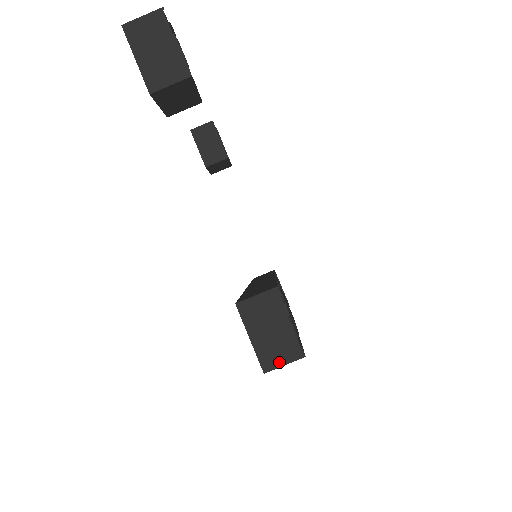
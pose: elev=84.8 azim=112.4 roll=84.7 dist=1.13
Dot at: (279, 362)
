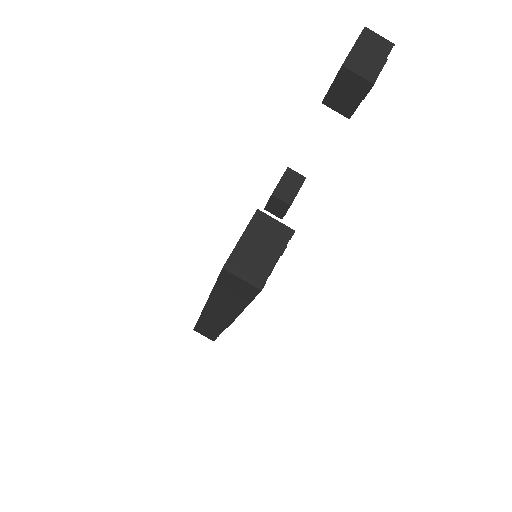
Dot at: (241, 273)
